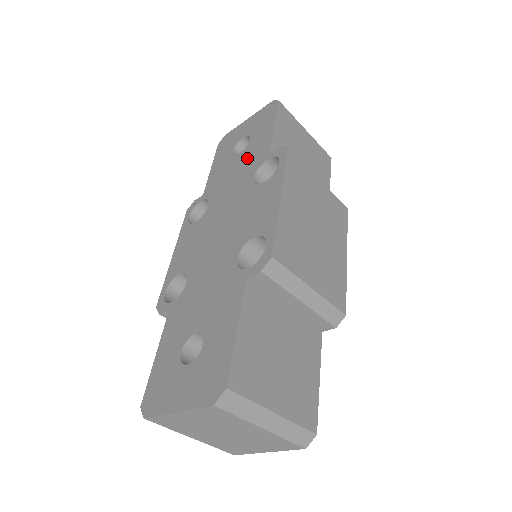
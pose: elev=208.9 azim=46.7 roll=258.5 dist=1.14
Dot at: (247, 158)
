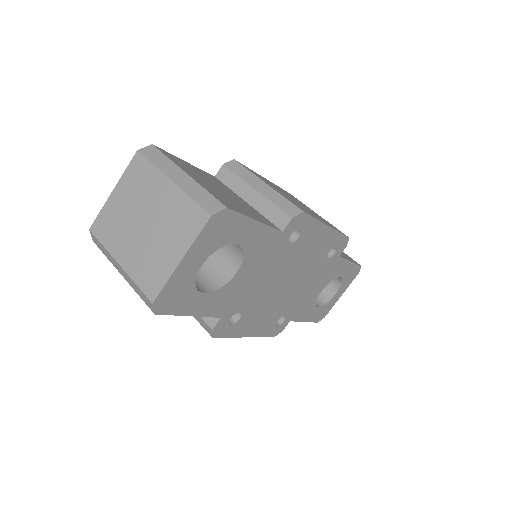
Dot at: occluded
